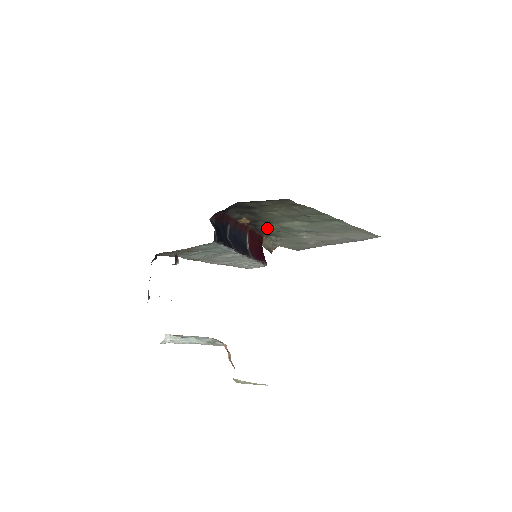
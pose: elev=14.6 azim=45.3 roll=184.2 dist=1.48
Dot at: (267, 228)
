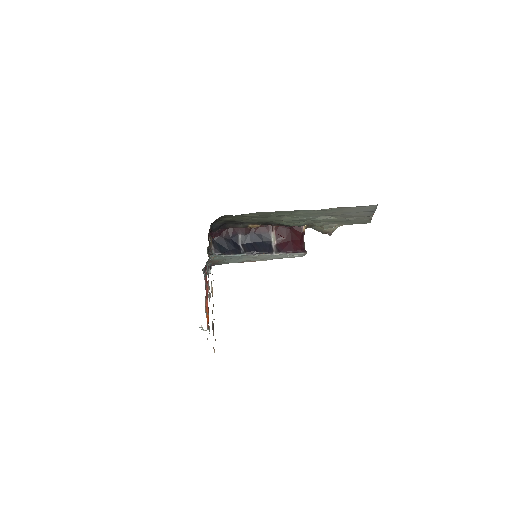
Dot at: (283, 224)
